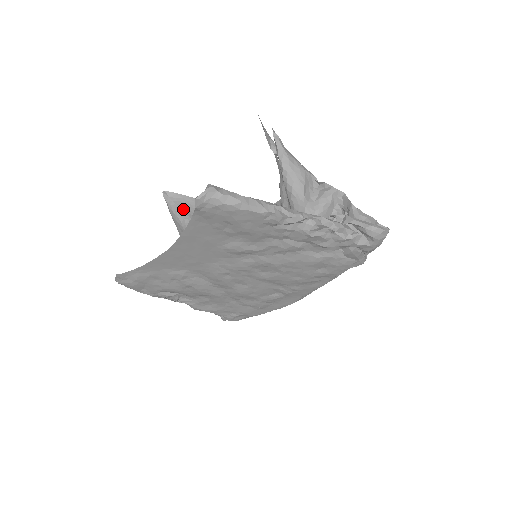
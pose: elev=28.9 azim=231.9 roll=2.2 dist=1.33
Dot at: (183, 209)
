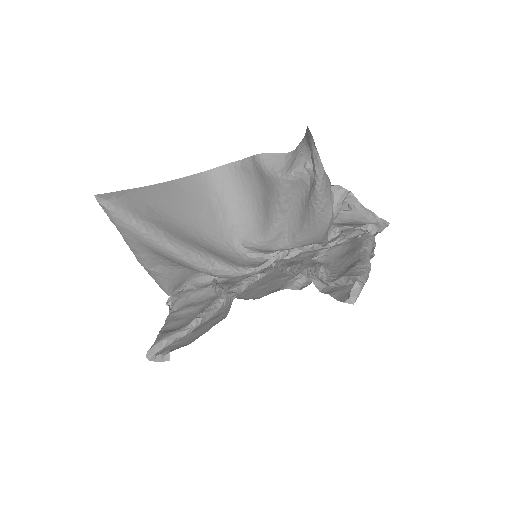
Dot at: (134, 213)
